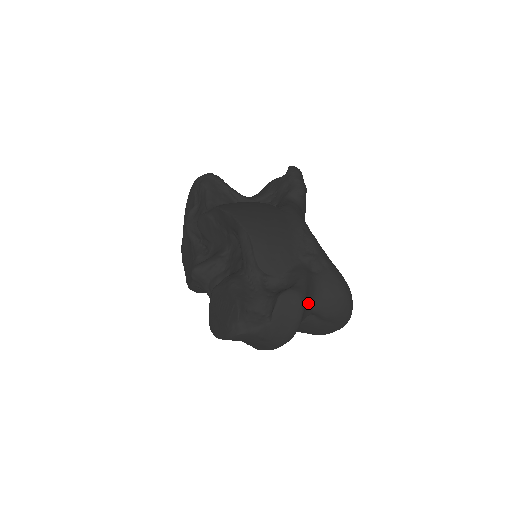
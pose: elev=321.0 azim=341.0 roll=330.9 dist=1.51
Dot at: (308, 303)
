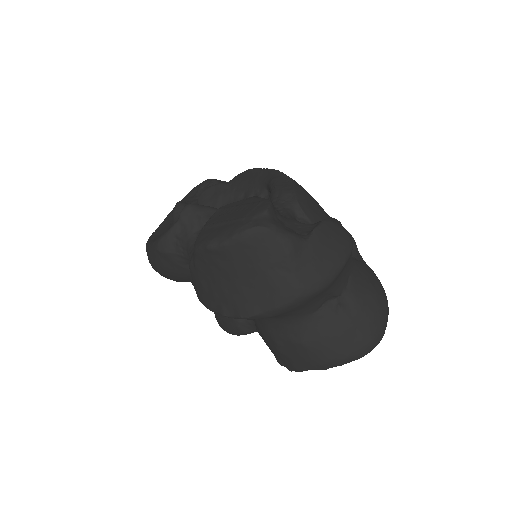
Dot at: (347, 268)
